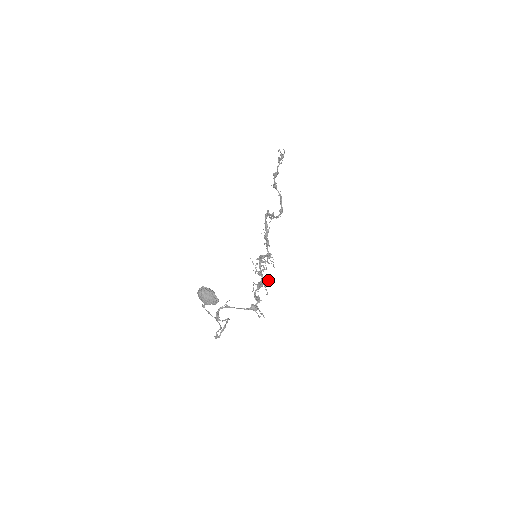
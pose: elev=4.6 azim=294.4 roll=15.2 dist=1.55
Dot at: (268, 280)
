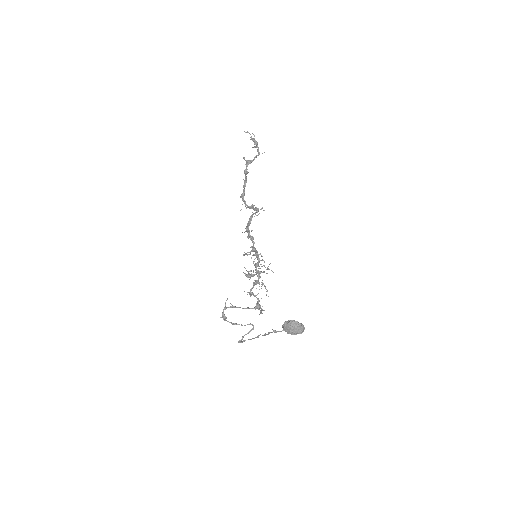
Dot at: occluded
